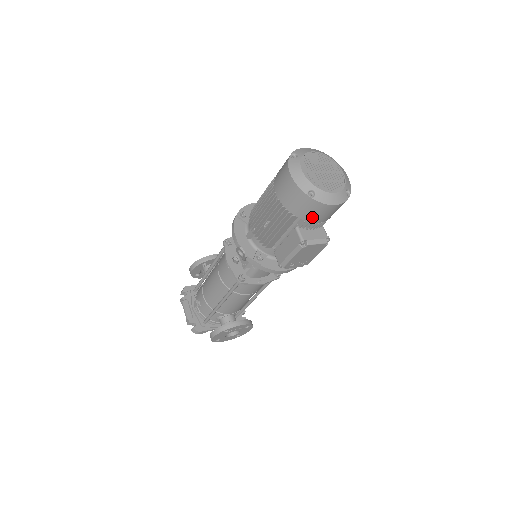
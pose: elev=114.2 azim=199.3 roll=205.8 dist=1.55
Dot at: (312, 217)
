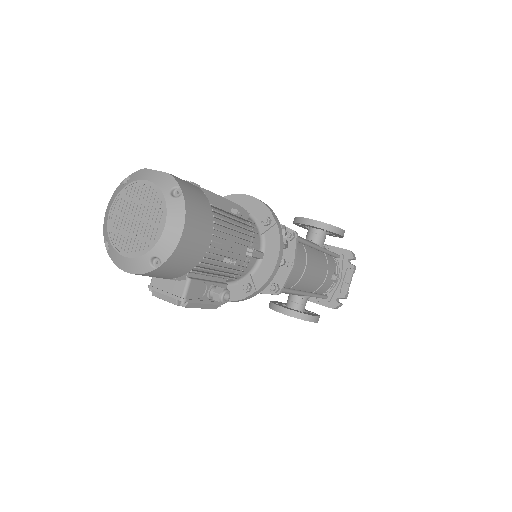
Dot at: occluded
